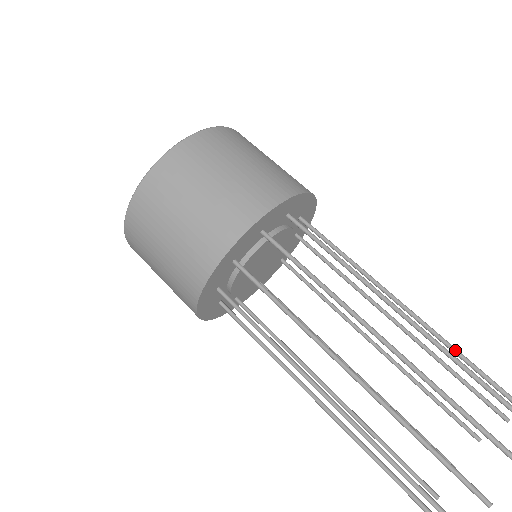
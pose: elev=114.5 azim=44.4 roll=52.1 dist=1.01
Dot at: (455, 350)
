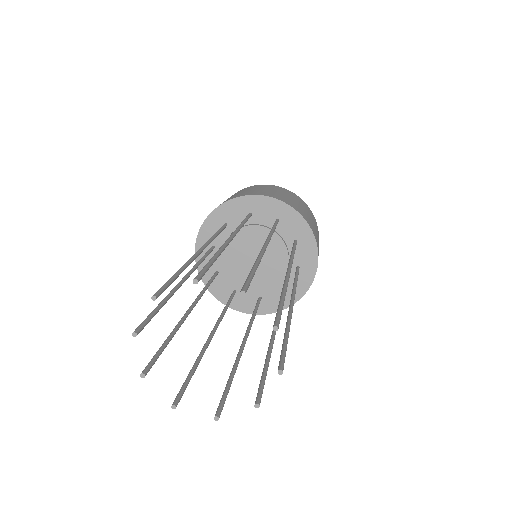
Dot at: (283, 289)
